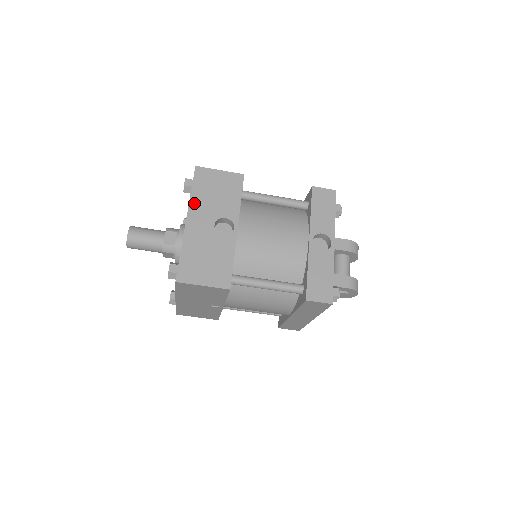
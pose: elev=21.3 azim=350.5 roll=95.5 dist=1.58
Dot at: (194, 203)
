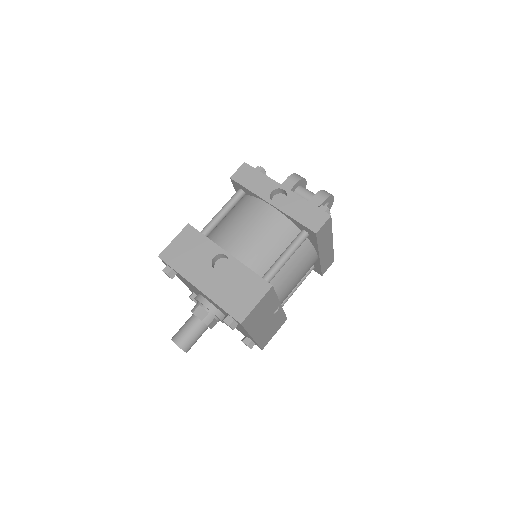
Dot at: (187, 274)
